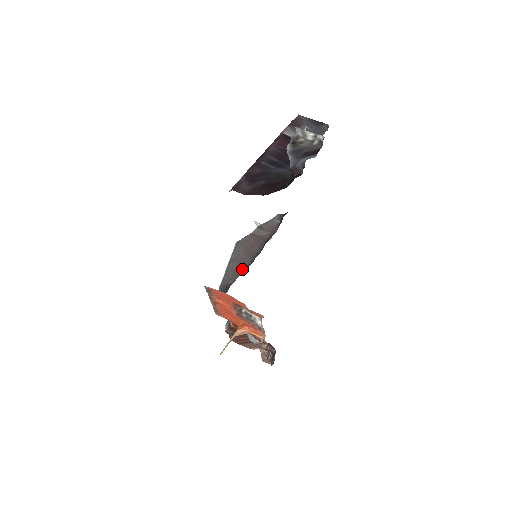
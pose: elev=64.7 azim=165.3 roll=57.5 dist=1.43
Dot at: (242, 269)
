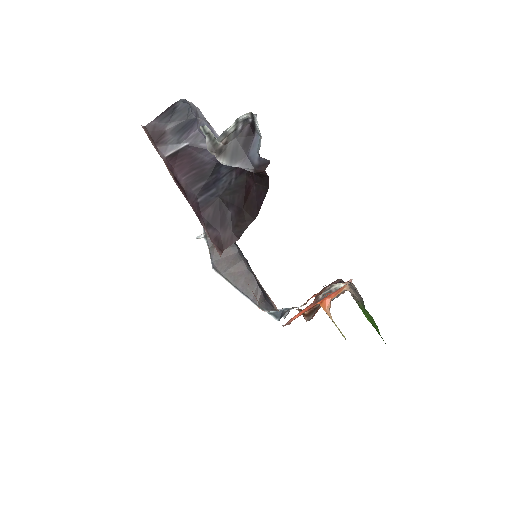
Dot at: (249, 276)
